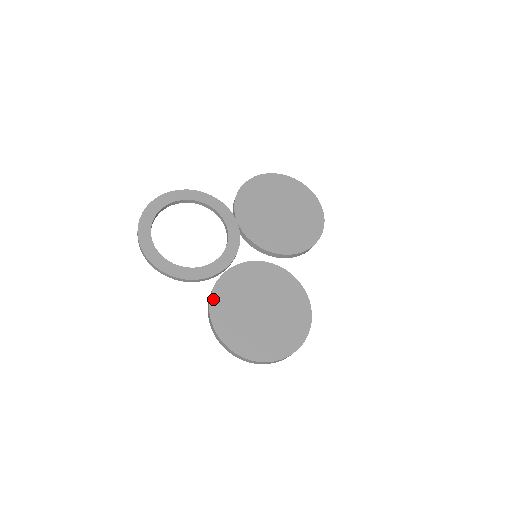
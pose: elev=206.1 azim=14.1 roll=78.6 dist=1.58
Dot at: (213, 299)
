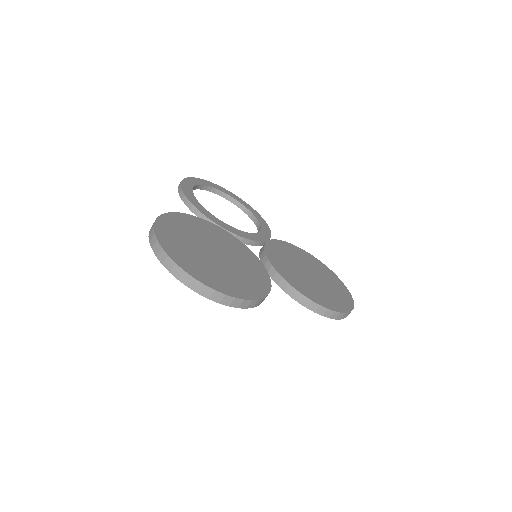
Dot at: (190, 216)
